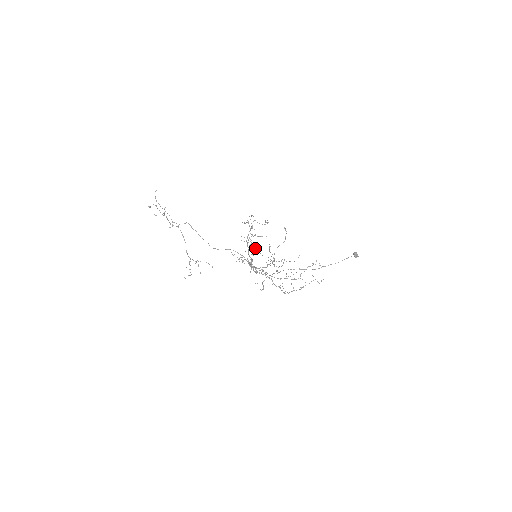
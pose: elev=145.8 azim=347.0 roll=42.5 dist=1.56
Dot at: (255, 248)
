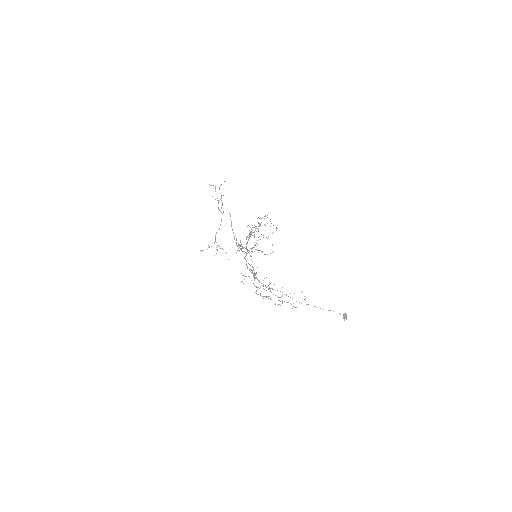
Dot at: occluded
